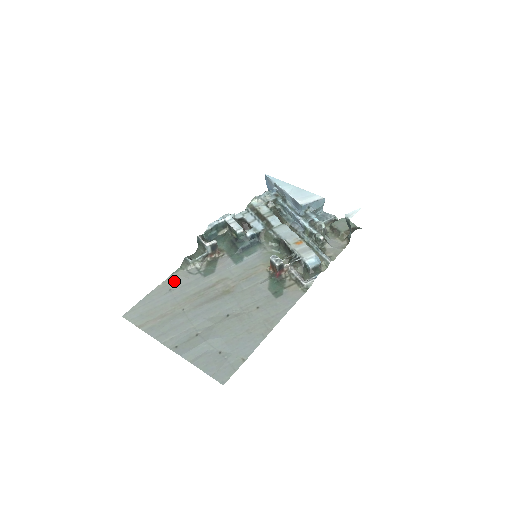
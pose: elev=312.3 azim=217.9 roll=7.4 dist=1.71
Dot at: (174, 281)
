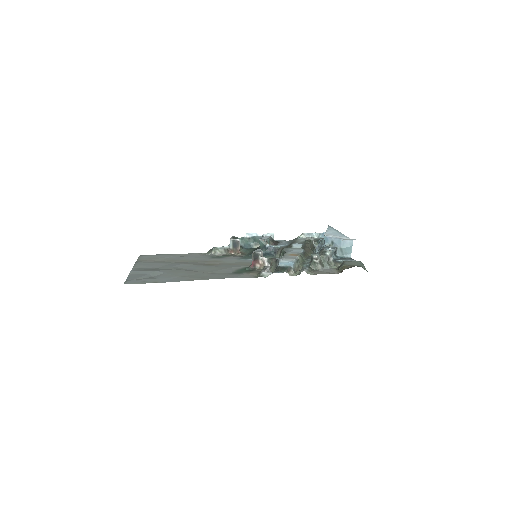
Dot at: (191, 254)
